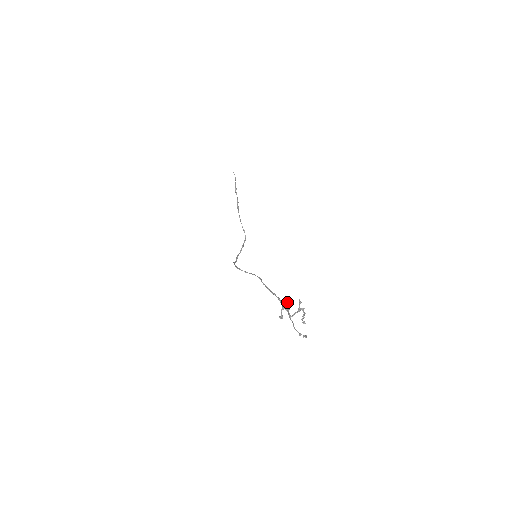
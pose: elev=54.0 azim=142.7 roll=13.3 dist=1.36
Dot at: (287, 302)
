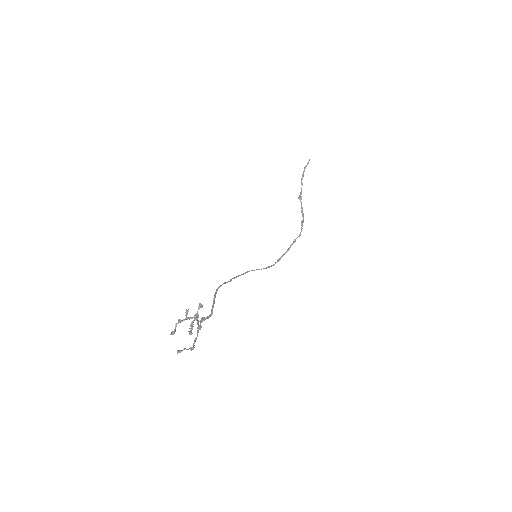
Dot at: (186, 312)
